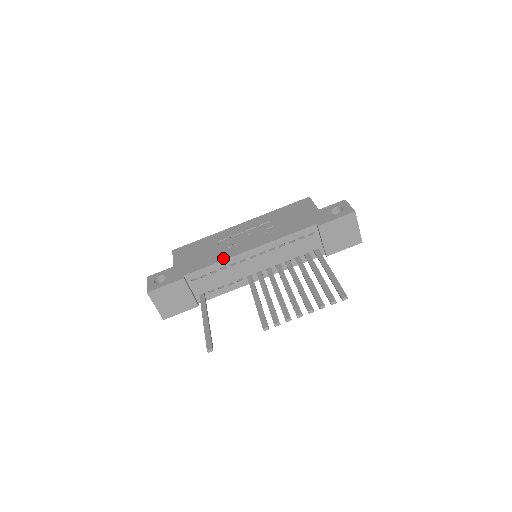
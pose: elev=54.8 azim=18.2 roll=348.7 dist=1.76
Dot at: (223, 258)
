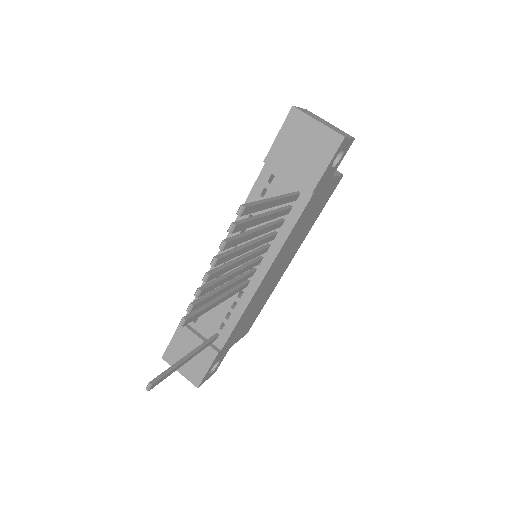
Dot at: occluded
